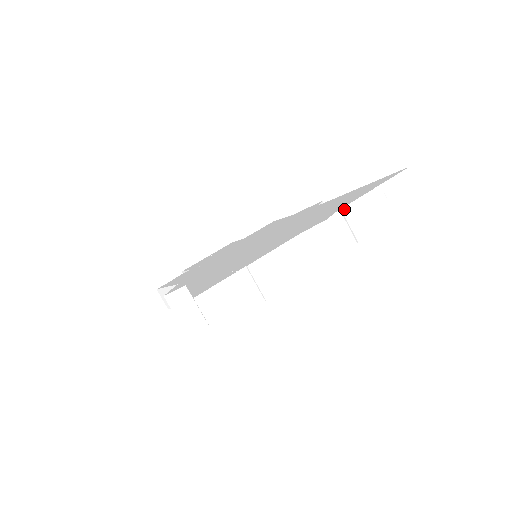
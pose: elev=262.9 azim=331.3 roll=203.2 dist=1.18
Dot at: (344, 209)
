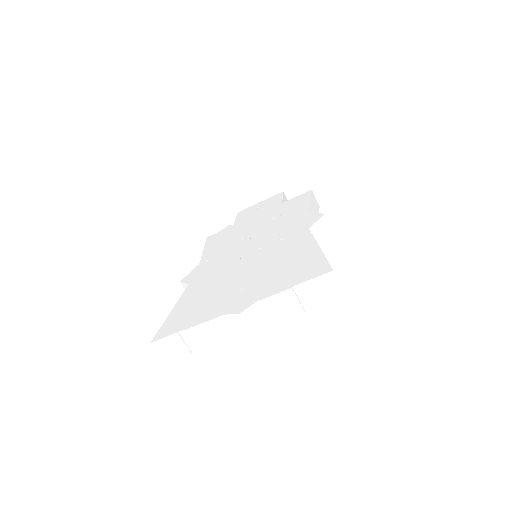
Dot at: (262, 301)
